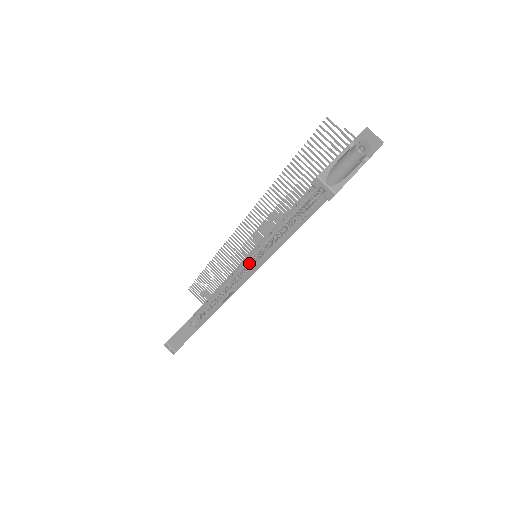
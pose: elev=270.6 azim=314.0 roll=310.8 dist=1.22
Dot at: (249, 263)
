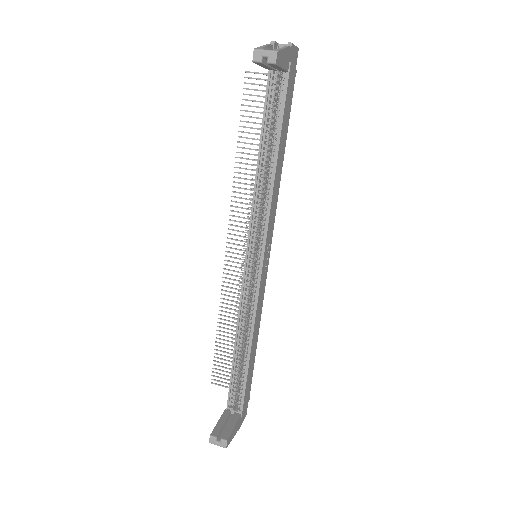
Dot at: (252, 262)
